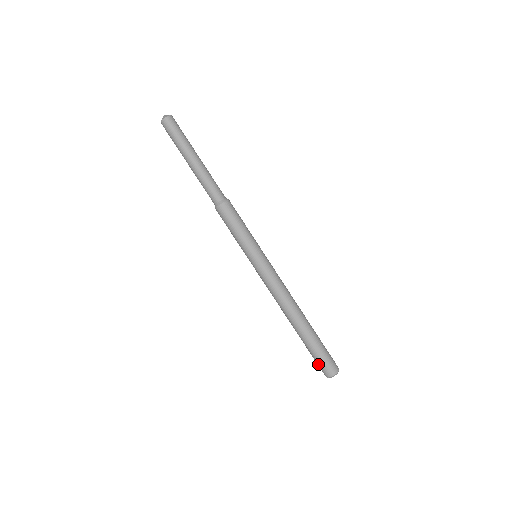
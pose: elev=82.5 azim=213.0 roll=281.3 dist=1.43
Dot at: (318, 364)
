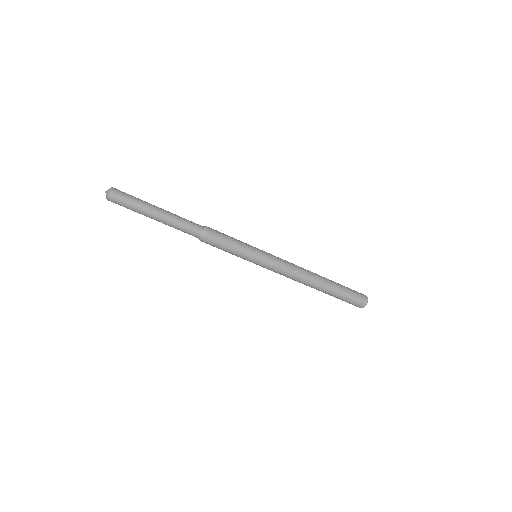
Dot at: (350, 303)
